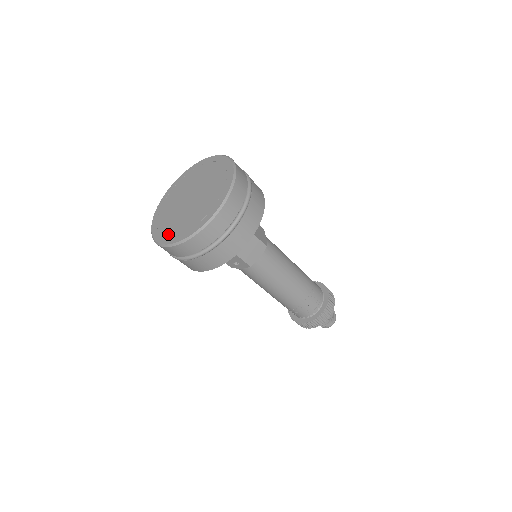
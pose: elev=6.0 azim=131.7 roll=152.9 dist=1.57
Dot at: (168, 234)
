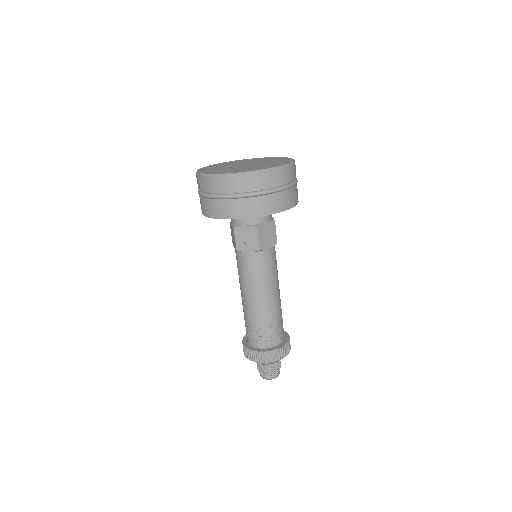
Dot at: (224, 171)
